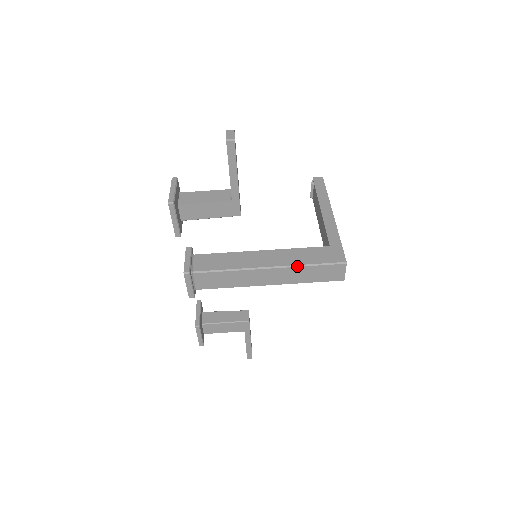
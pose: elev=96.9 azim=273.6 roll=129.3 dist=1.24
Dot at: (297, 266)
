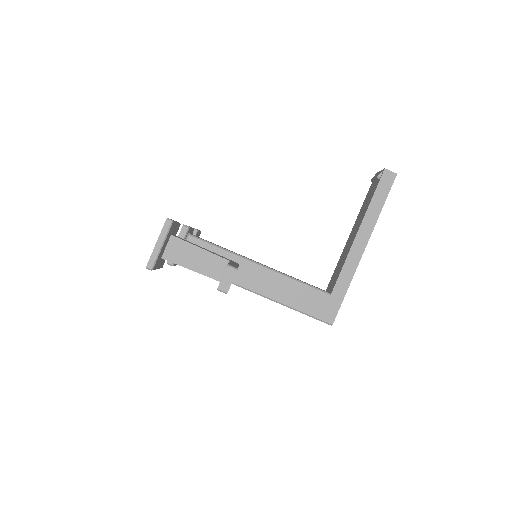
Dot at: (283, 305)
